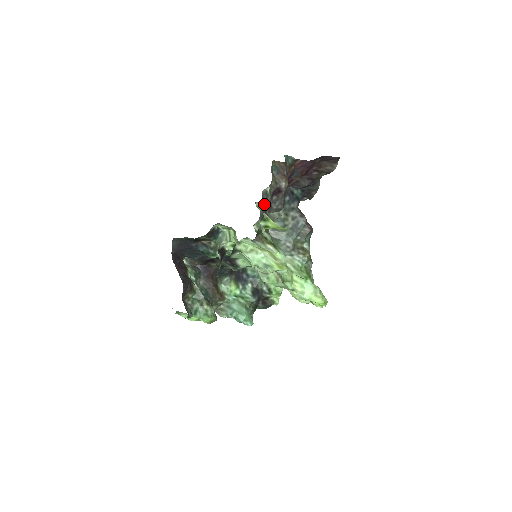
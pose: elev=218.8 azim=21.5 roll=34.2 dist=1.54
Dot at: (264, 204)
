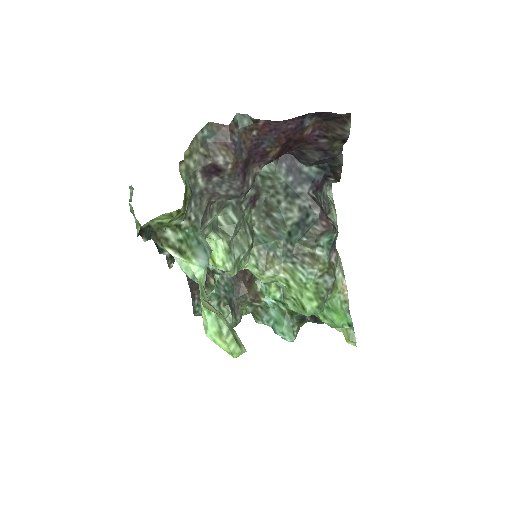
Dot at: occluded
